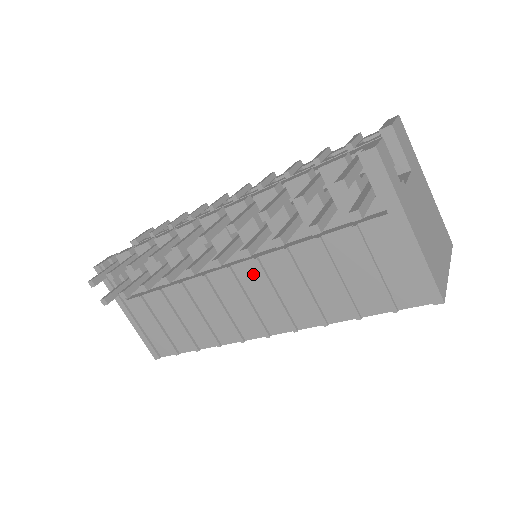
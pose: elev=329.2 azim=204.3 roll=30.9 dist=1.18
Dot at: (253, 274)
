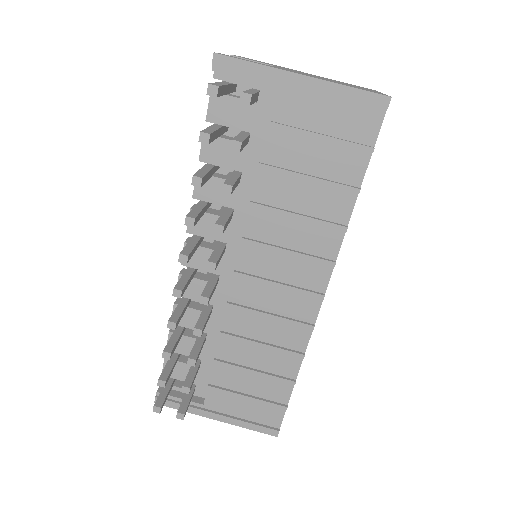
Dot at: (255, 256)
